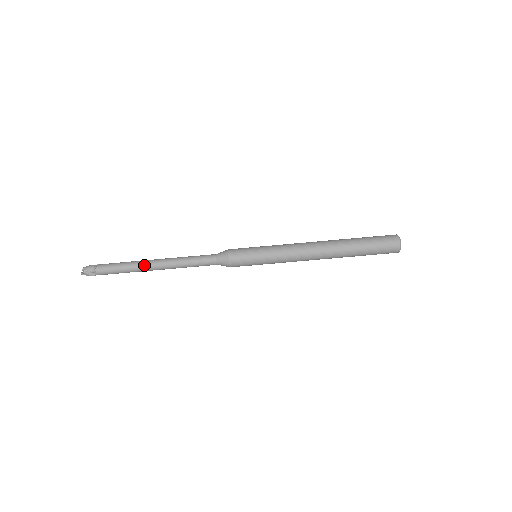
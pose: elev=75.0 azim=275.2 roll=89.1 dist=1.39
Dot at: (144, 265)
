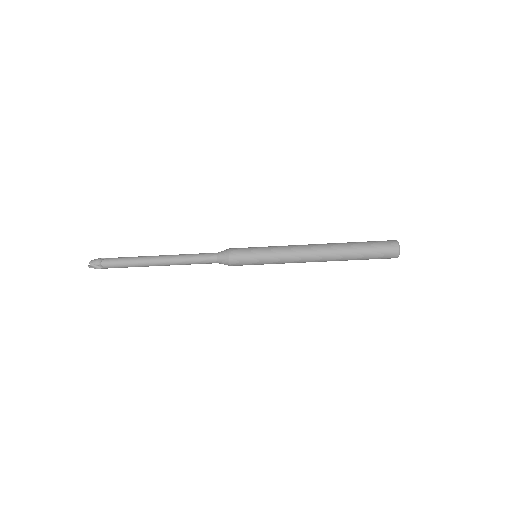
Dot at: (147, 260)
